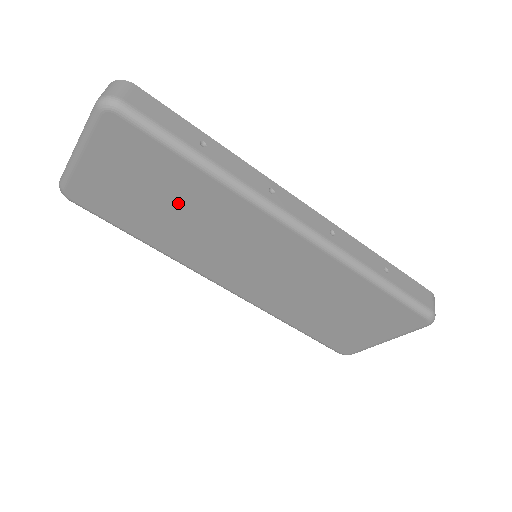
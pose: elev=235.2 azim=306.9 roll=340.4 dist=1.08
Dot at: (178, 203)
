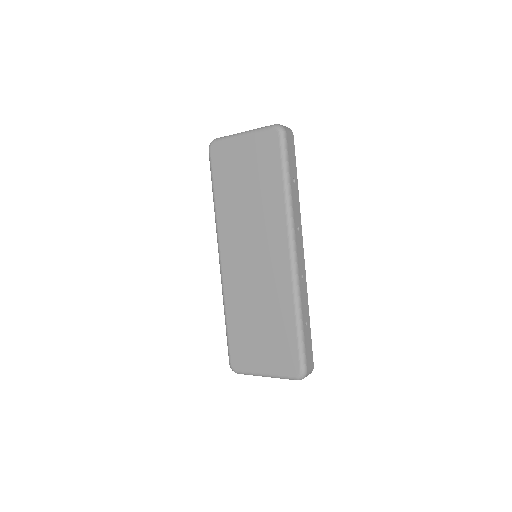
Dot at: (255, 193)
